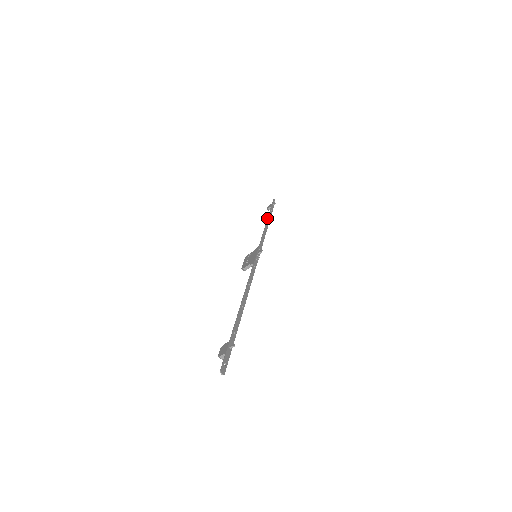
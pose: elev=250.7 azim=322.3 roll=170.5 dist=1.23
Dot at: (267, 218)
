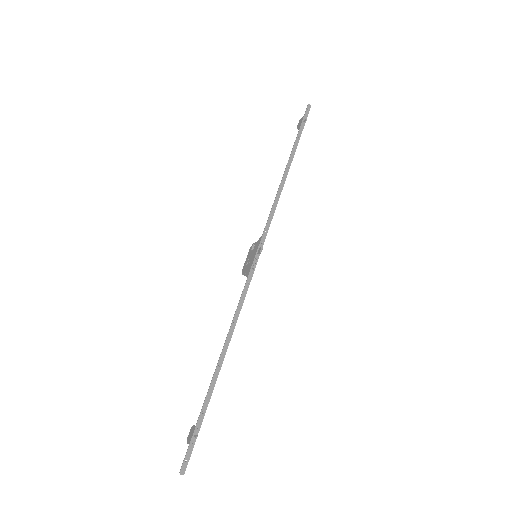
Dot at: (287, 163)
